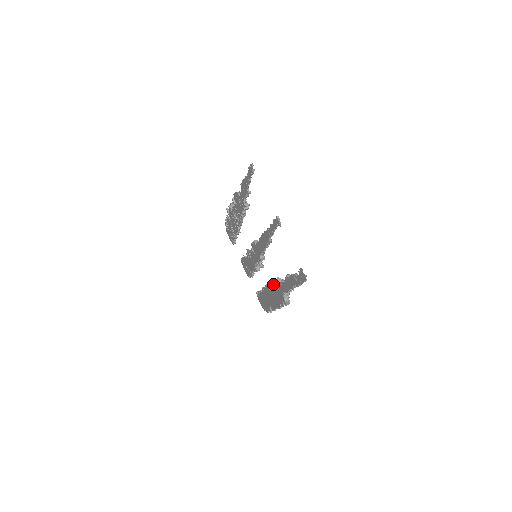
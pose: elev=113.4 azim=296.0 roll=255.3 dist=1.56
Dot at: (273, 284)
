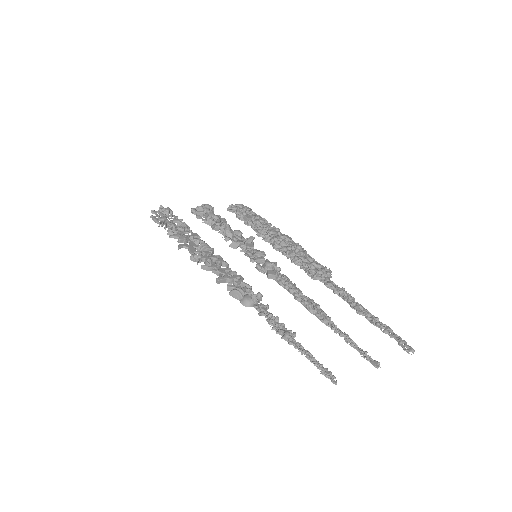
Dot at: (305, 272)
